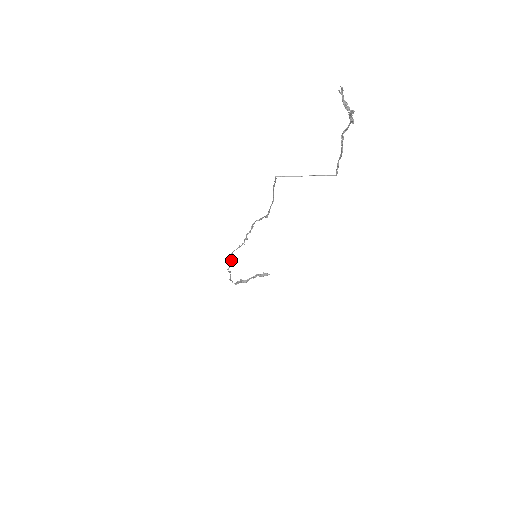
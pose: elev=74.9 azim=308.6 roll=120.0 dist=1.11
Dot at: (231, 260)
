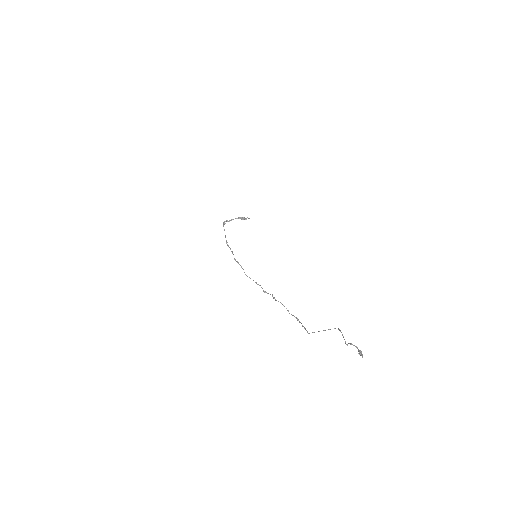
Dot at: (242, 268)
